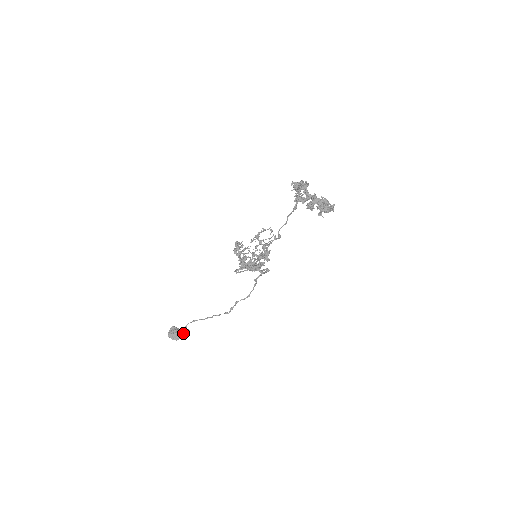
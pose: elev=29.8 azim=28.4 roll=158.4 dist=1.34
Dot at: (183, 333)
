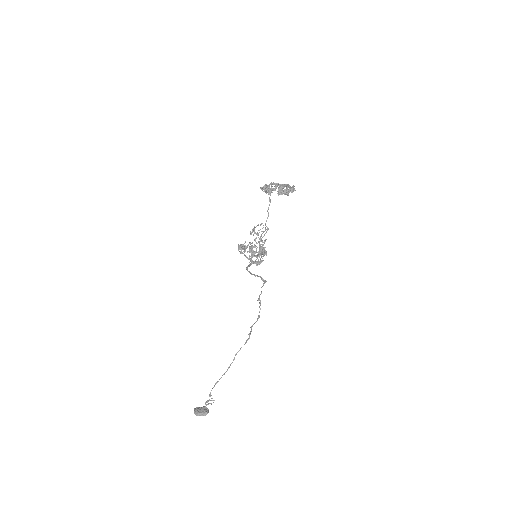
Dot at: (210, 403)
